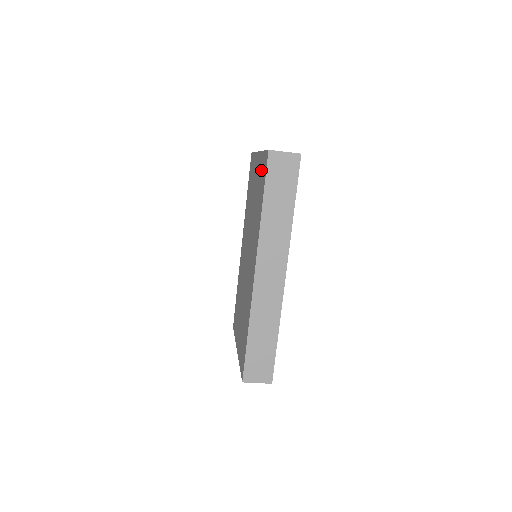
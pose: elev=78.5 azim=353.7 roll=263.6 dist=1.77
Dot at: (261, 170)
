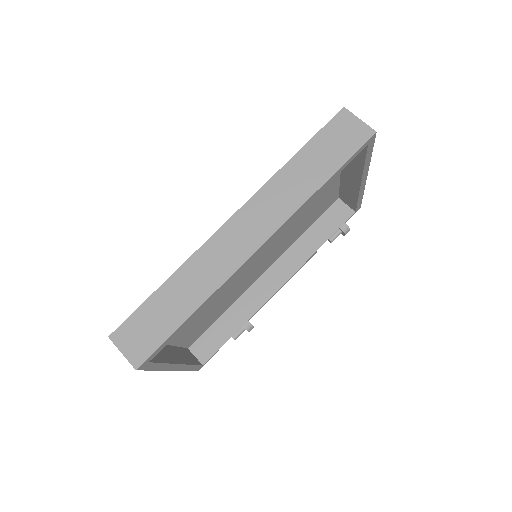
Dot at: occluded
